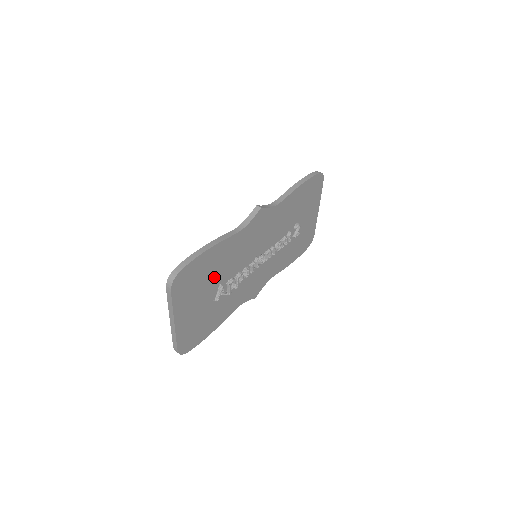
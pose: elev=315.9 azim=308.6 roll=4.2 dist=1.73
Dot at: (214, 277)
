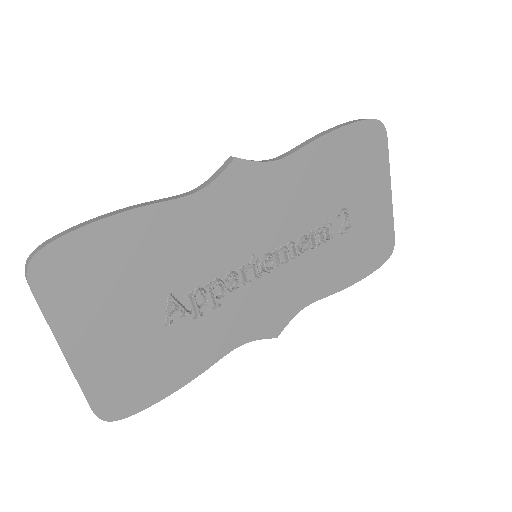
Dot at: (148, 277)
